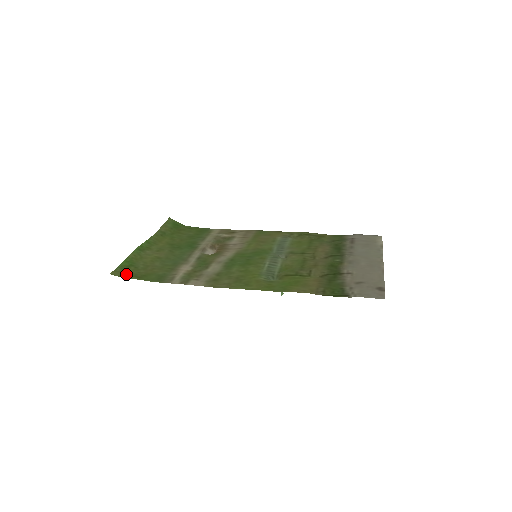
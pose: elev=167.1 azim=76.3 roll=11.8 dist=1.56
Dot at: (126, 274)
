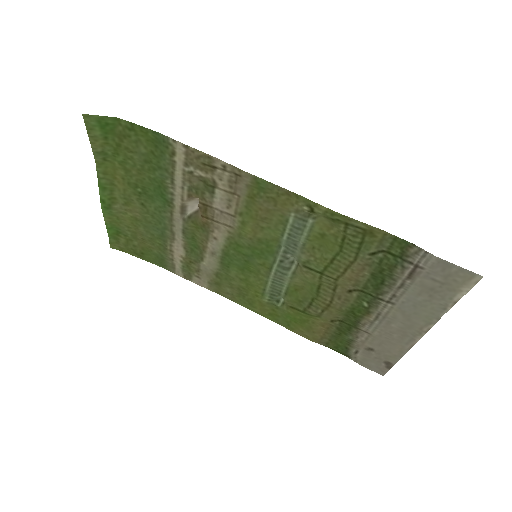
Dot at: (124, 249)
